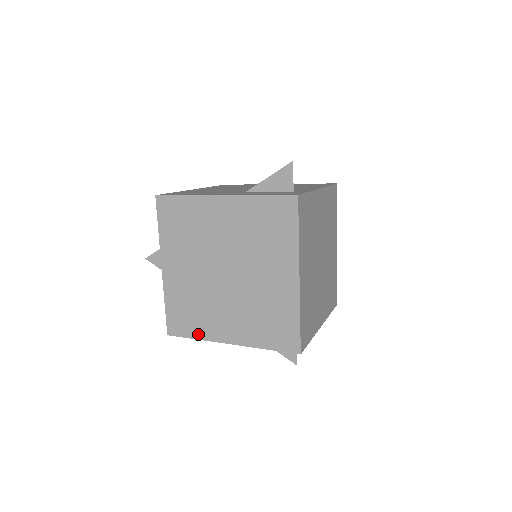
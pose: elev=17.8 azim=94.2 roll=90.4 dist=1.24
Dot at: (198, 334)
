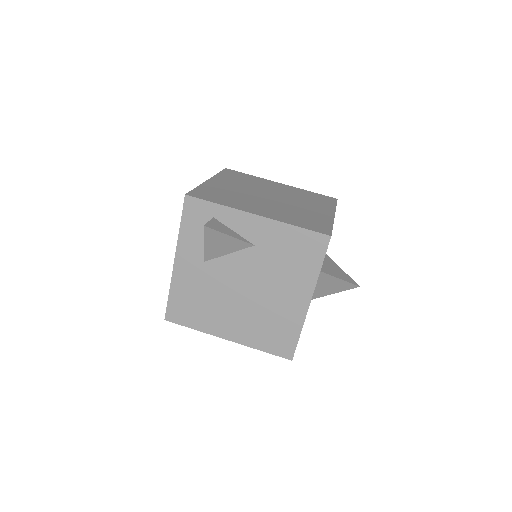
Dot at: (171, 288)
